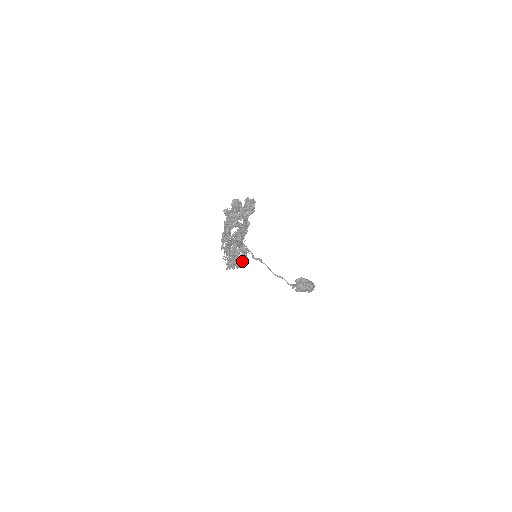
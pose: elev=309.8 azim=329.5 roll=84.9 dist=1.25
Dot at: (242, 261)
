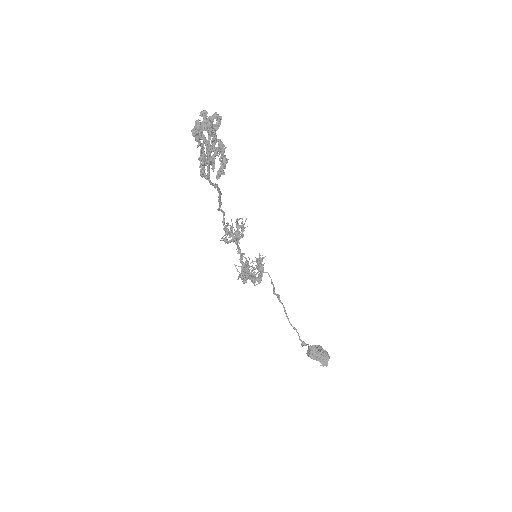
Dot at: (246, 263)
